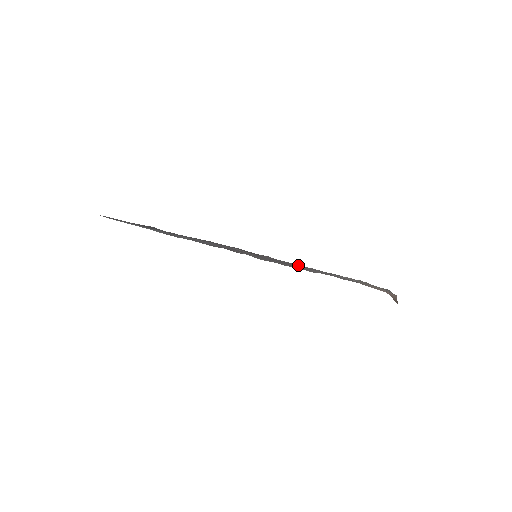
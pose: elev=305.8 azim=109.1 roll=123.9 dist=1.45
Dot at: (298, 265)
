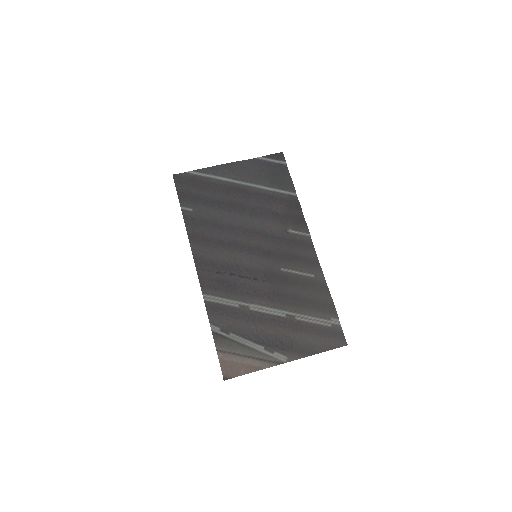
Dot at: (239, 298)
